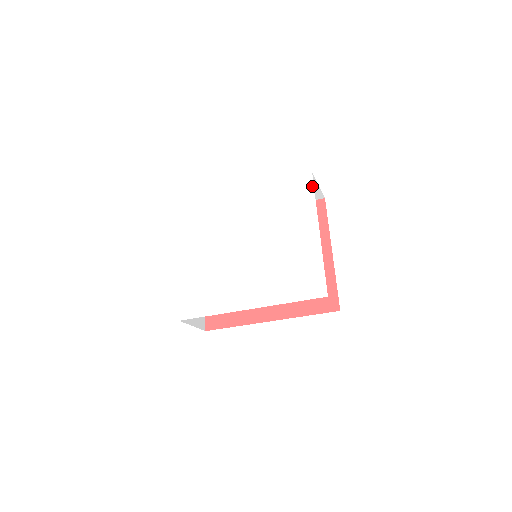
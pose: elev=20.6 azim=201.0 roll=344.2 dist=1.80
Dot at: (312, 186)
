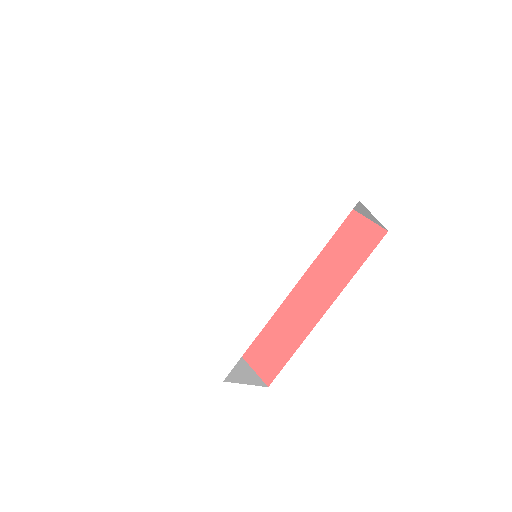
Dot at: (254, 140)
